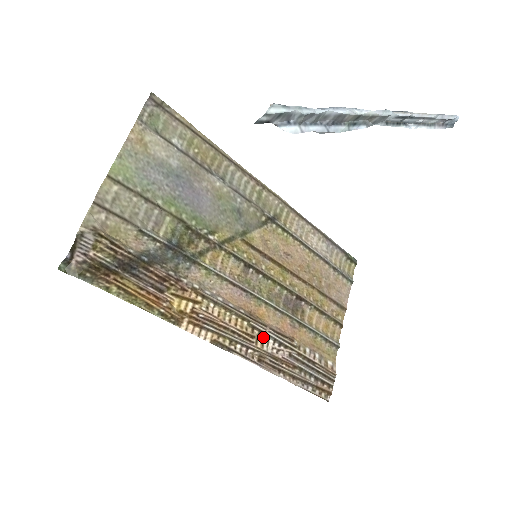
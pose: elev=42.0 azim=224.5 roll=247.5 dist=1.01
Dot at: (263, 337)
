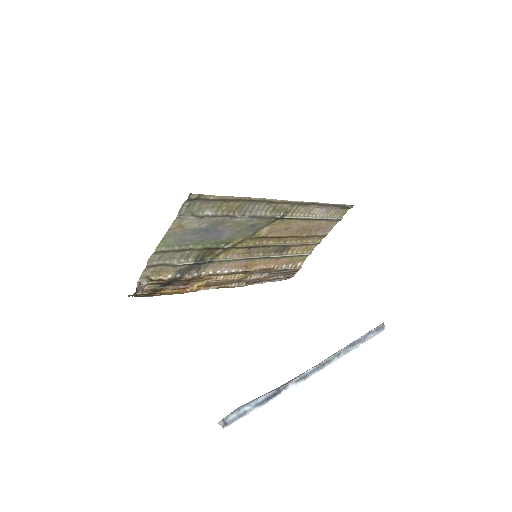
Dot at: (252, 274)
